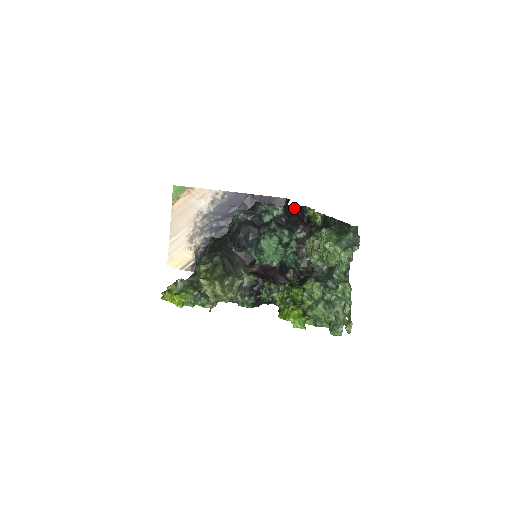
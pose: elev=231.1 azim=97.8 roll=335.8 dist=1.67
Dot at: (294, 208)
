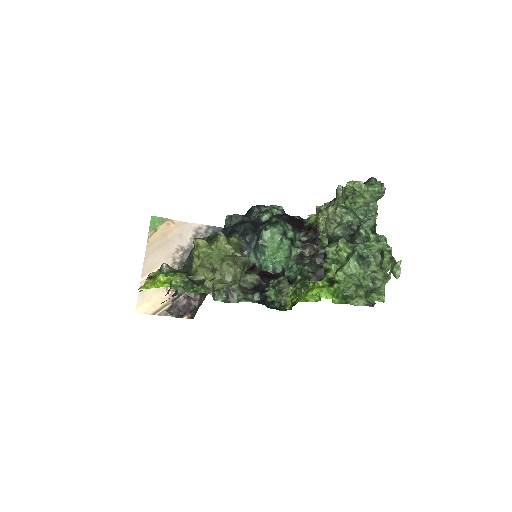
Dot at: (292, 217)
